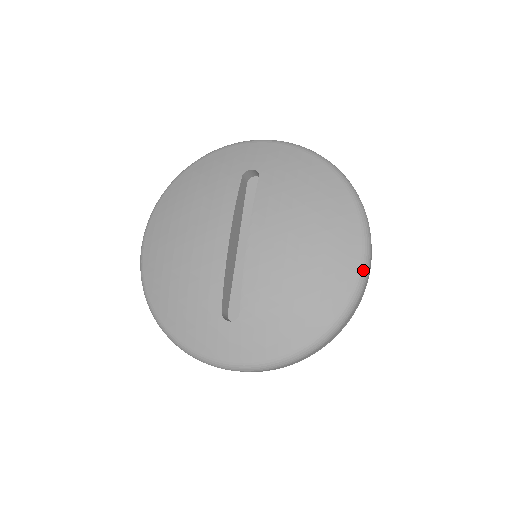
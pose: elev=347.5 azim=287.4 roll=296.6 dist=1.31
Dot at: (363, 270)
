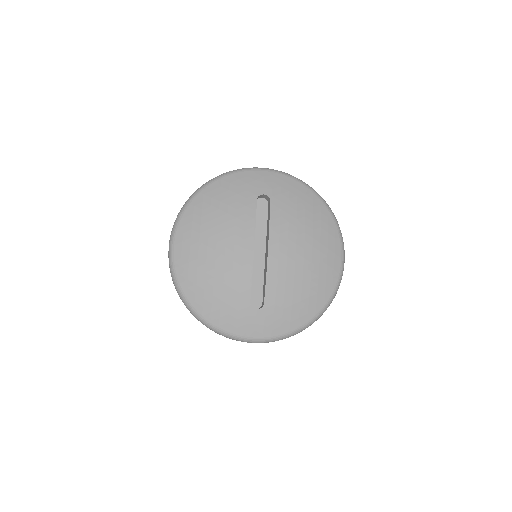
Dot at: (342, 270)
